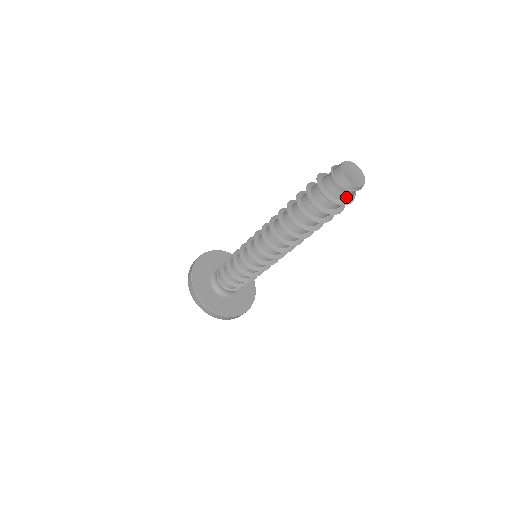
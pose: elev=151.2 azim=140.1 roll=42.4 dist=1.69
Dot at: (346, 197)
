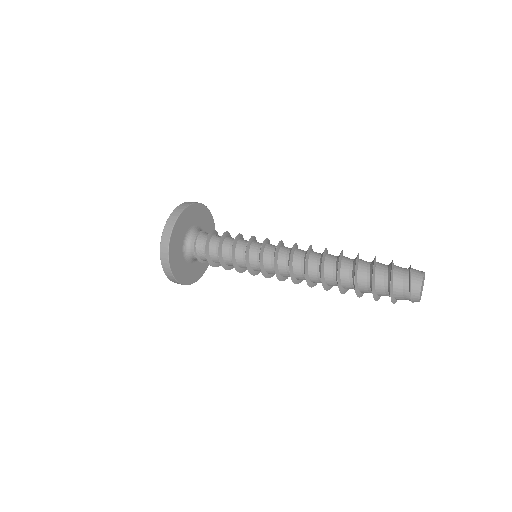
Dot at: (401, 299)
